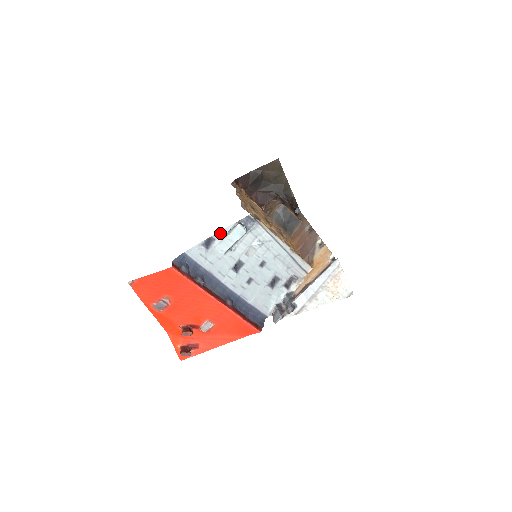
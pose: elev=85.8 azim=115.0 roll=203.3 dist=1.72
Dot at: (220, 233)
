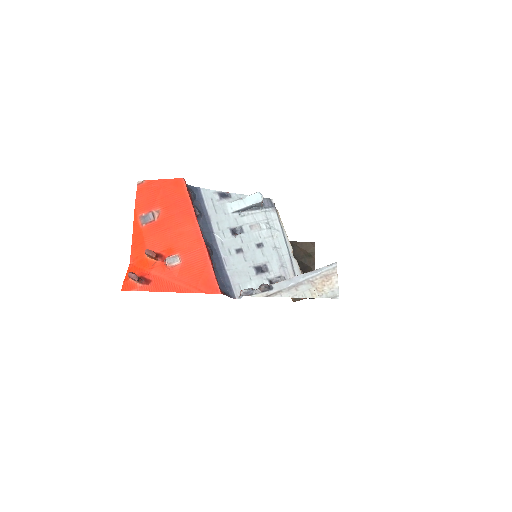
Dot at: (239, 195)
